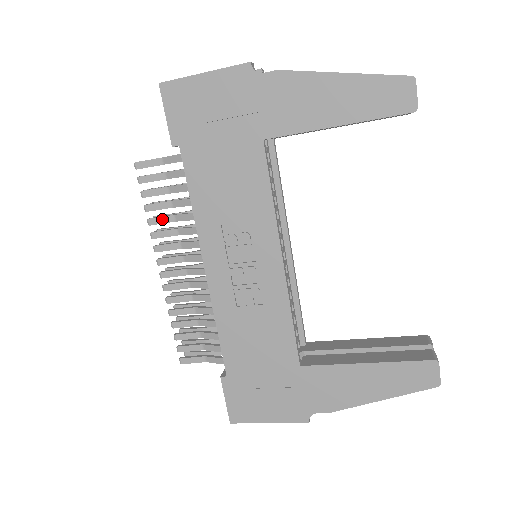
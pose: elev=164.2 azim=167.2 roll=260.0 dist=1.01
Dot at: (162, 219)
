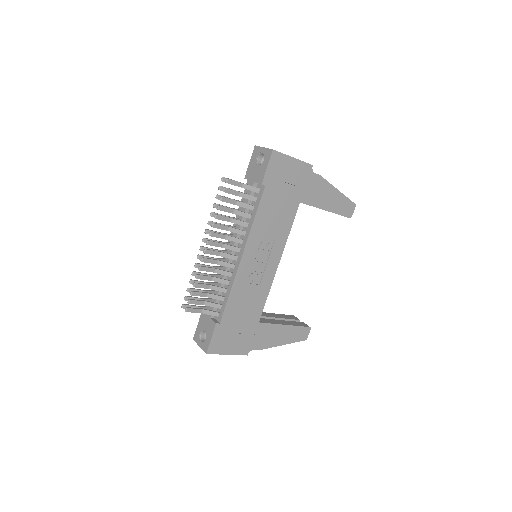
Dot at: (224, 218)
